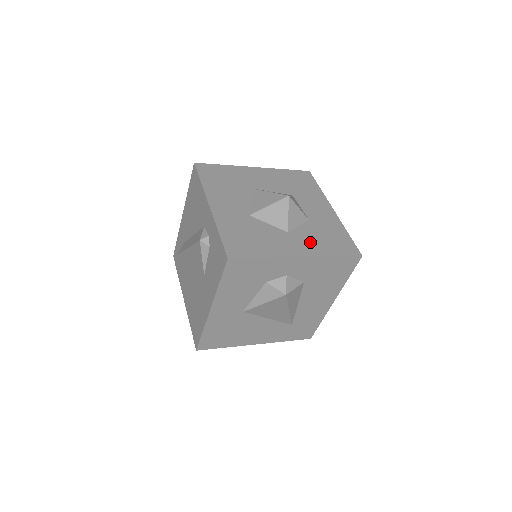
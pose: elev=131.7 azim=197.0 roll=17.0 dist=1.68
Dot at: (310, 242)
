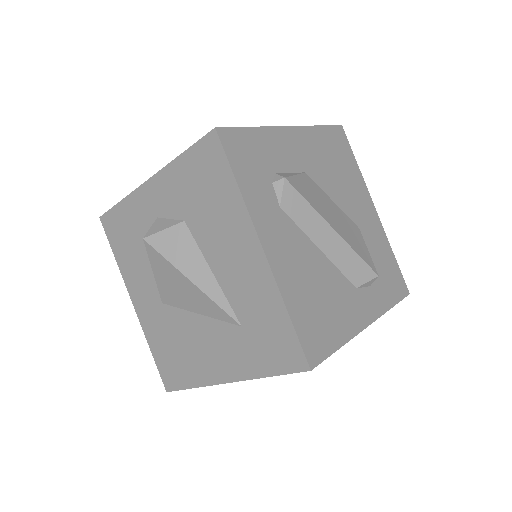
Dot at: occluded
